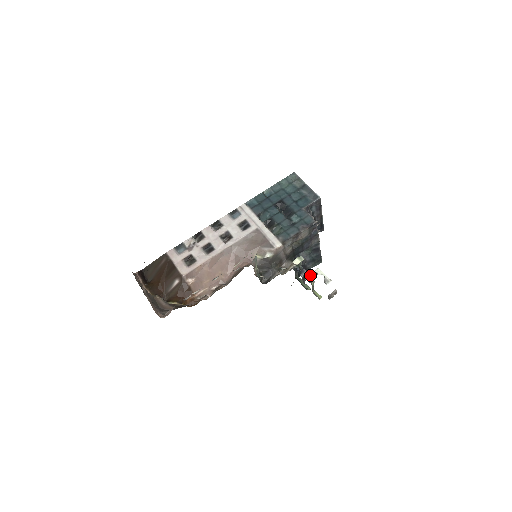
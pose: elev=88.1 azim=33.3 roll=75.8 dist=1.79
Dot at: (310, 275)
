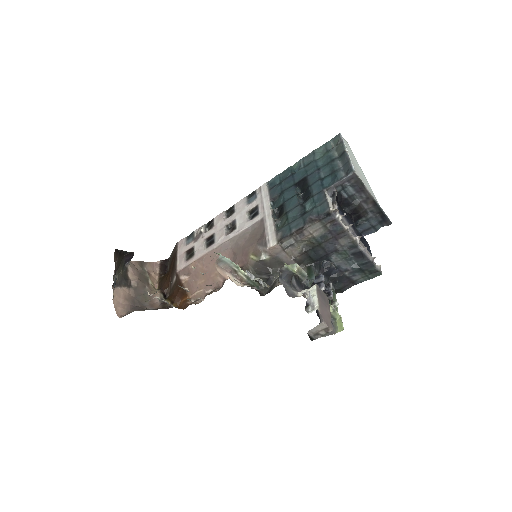
Dot at: (300, 294)
